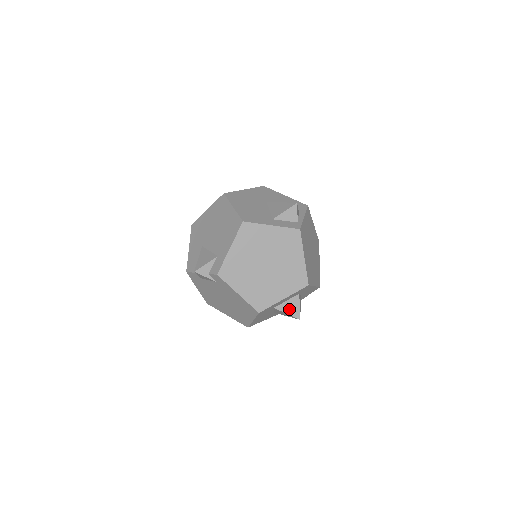
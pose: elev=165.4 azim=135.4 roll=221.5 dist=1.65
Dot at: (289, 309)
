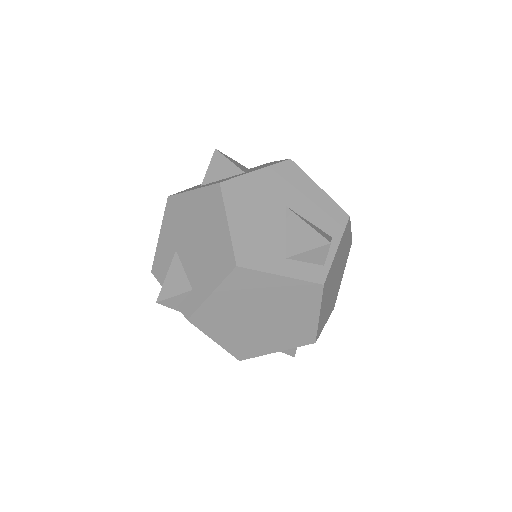
Dot at: occluded
